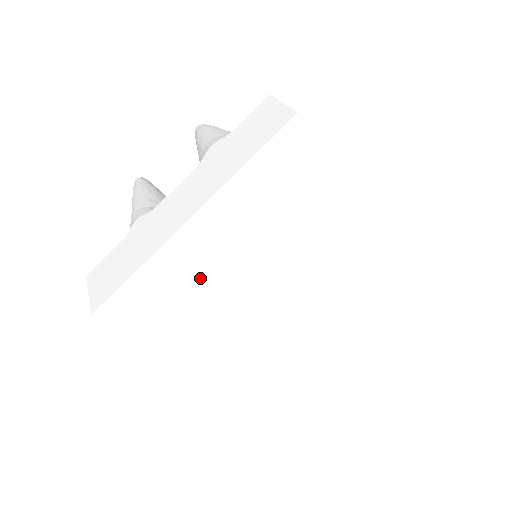
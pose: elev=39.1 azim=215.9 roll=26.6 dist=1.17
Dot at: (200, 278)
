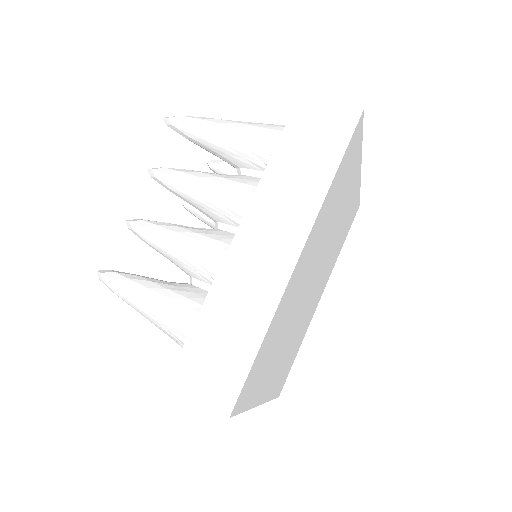
Dot at: (343, 198)
